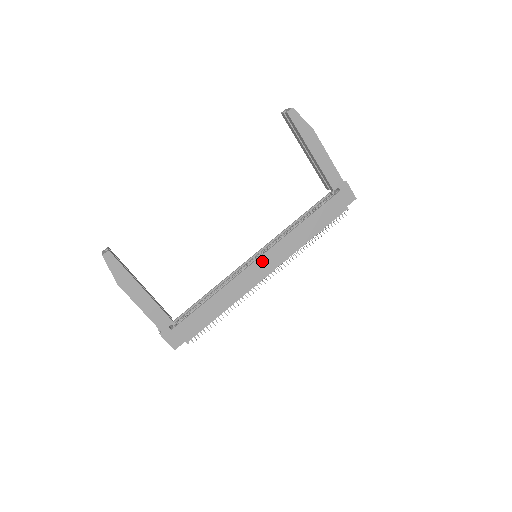
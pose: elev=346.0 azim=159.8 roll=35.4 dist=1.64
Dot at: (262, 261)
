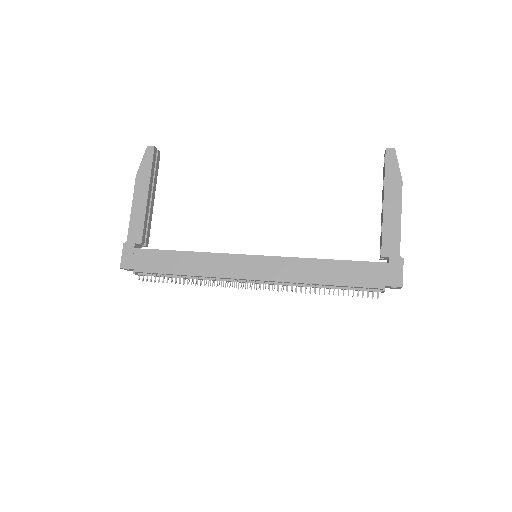
Dot at: (255, 261)
